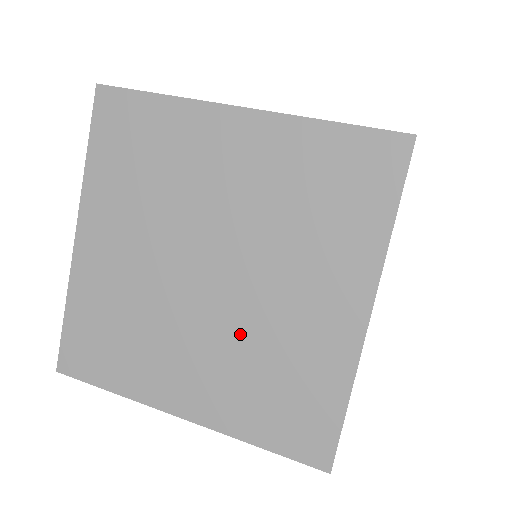
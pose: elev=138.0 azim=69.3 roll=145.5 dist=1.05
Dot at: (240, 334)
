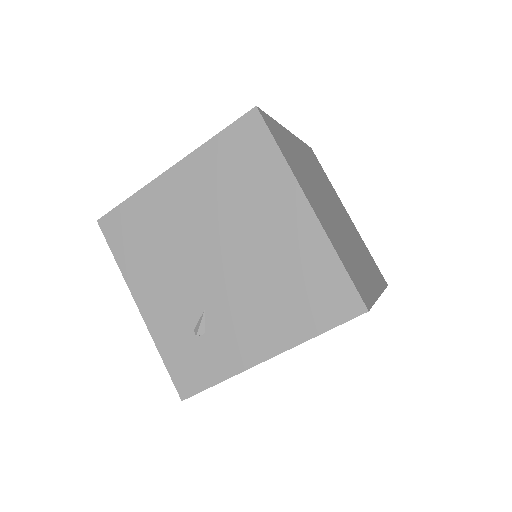
Dot at: occluded
